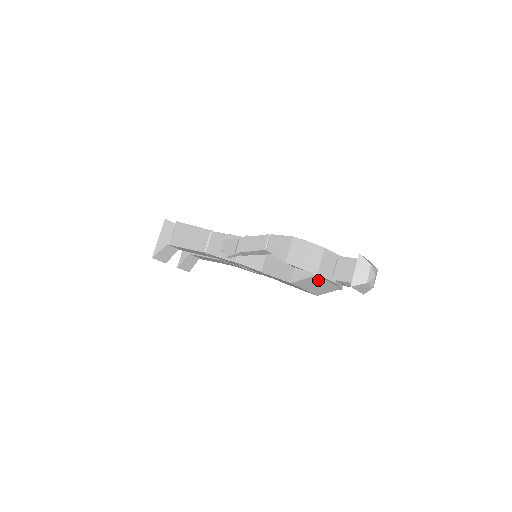
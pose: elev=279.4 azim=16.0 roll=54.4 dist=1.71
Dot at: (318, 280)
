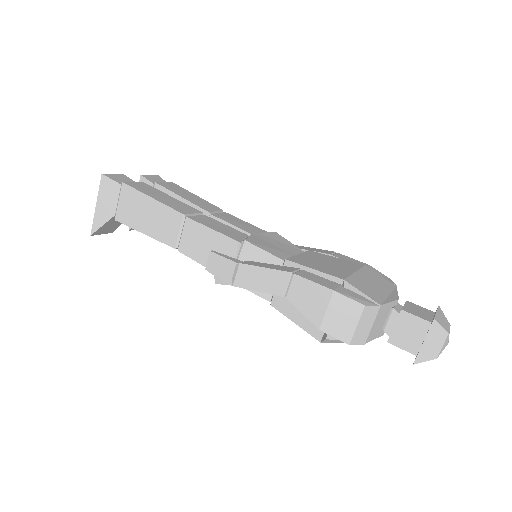
Dot at: occluded
